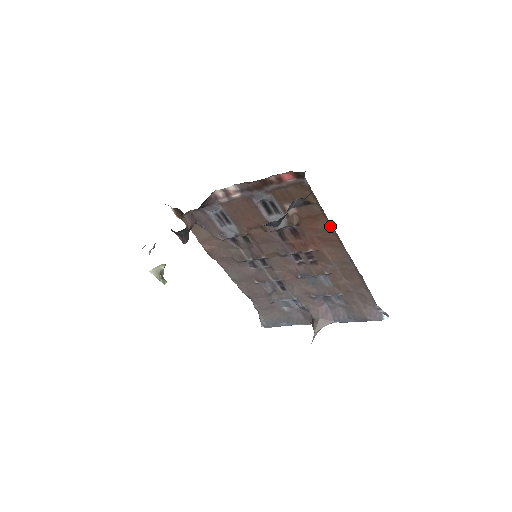
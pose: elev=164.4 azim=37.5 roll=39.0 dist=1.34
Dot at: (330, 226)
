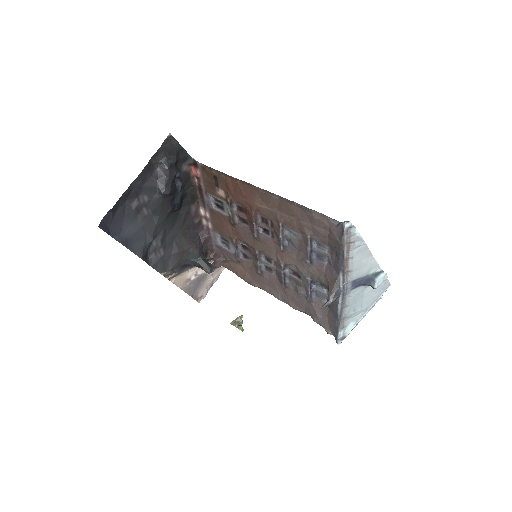
Dot at: (237, 180)
